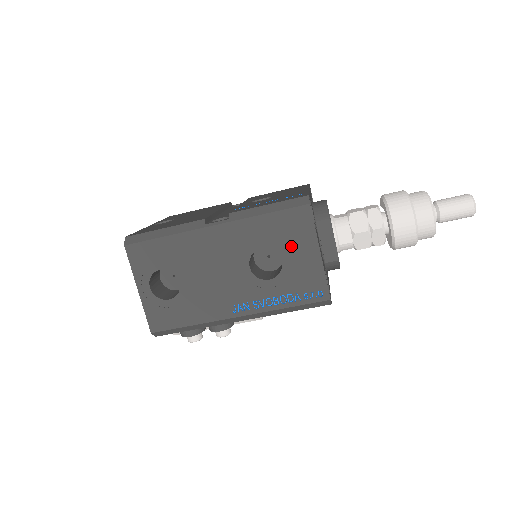
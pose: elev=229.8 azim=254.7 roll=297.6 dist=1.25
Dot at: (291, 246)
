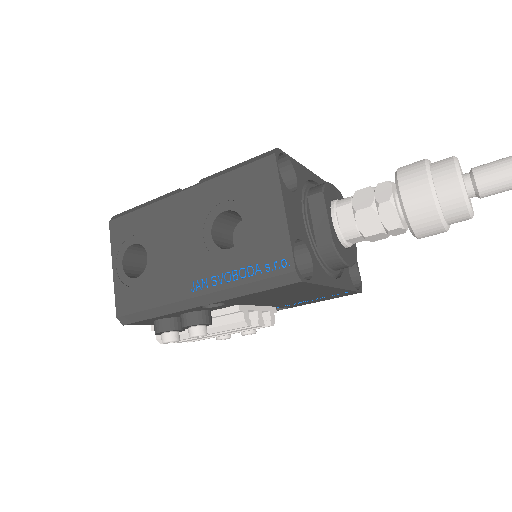
Dot at: (254, 205)
